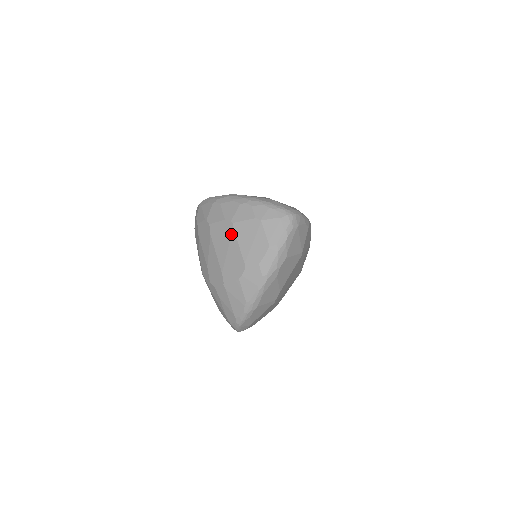
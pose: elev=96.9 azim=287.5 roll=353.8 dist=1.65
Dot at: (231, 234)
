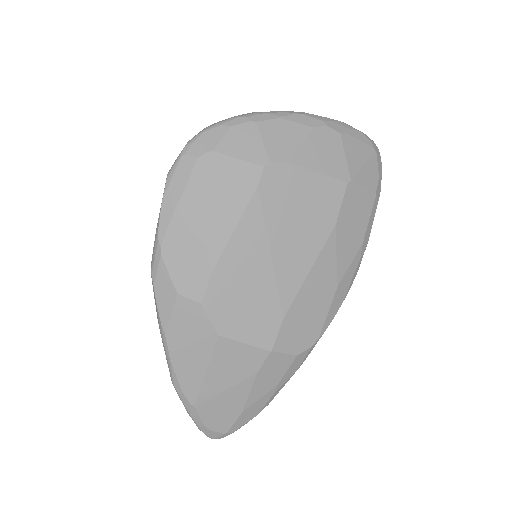
Dot at: occluded
